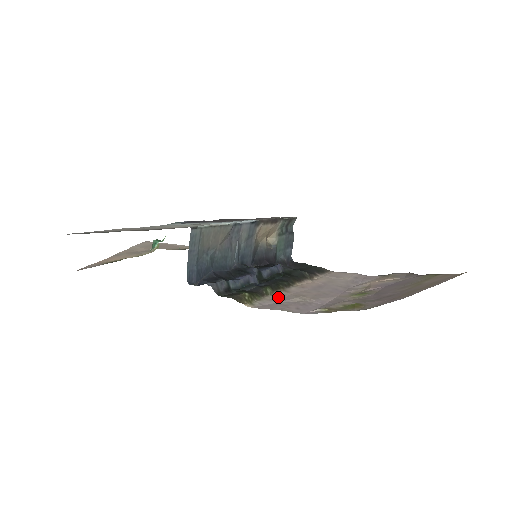
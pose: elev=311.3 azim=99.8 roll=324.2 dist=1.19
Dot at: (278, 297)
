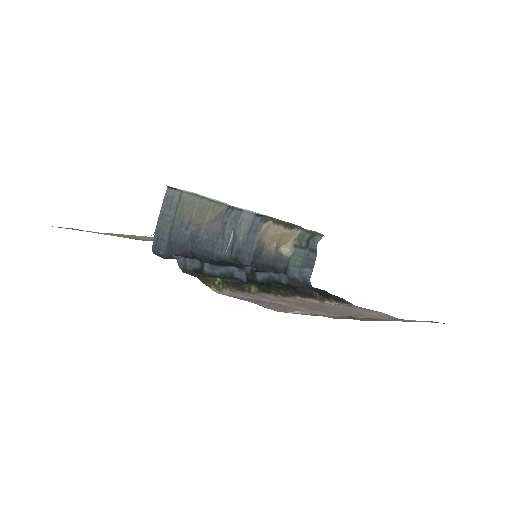
Dot at: (261, 297)
